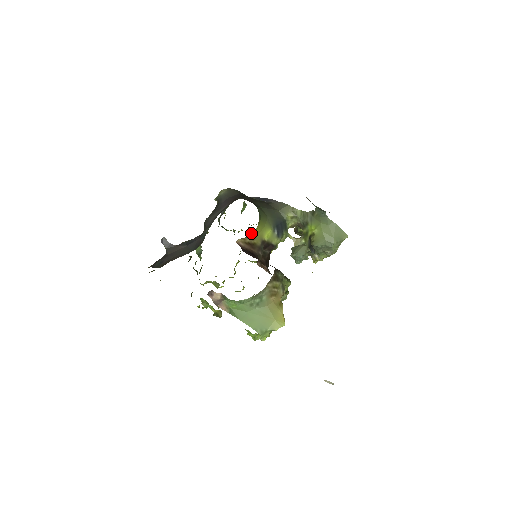
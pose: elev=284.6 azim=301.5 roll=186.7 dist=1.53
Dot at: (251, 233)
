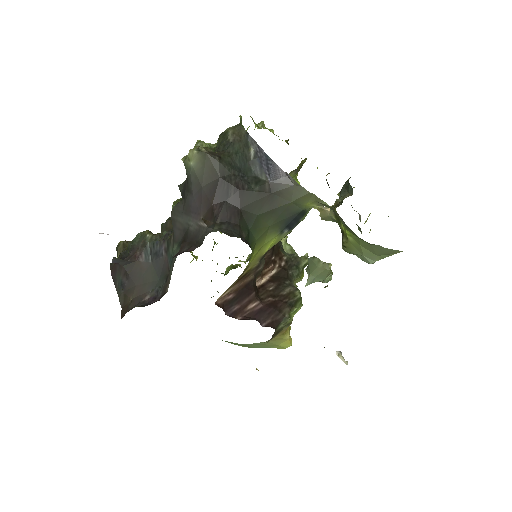
Dot at: occluded
